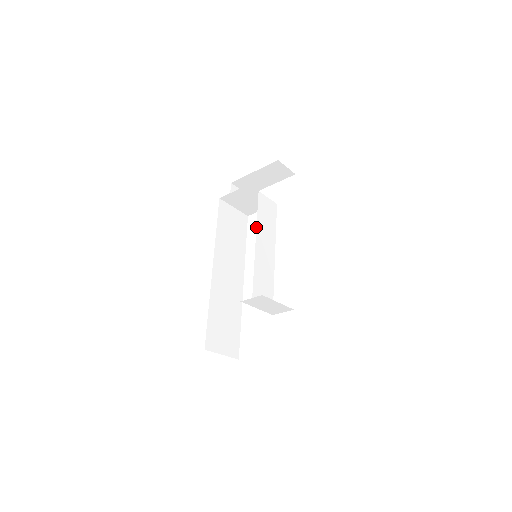
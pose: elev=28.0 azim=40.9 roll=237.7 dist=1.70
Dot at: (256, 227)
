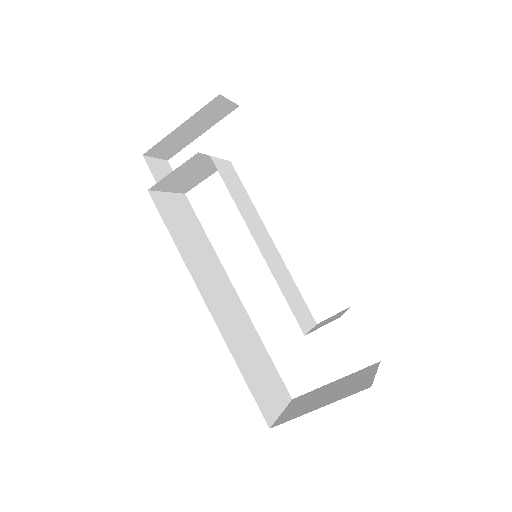
Dot at: (241, 215)
